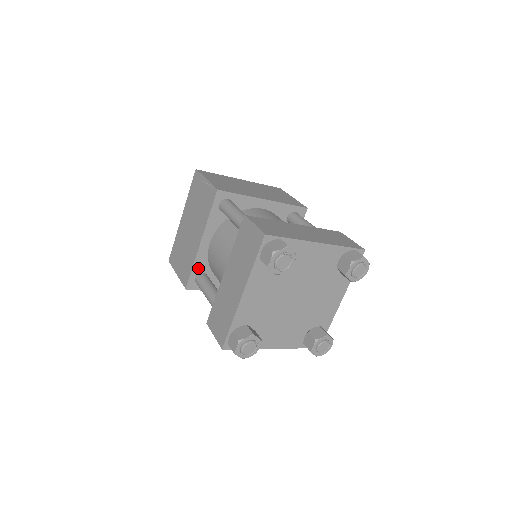
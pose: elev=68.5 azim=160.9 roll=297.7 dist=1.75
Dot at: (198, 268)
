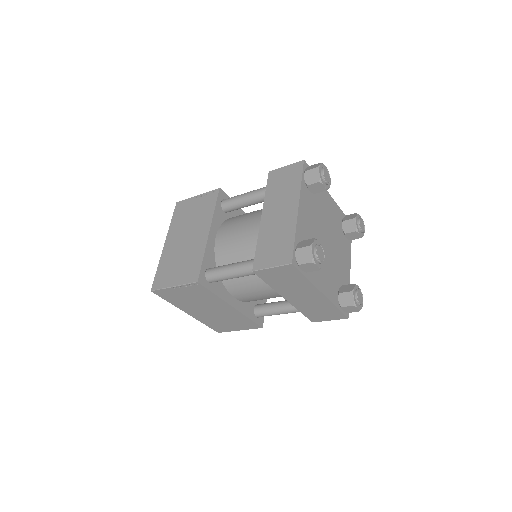
Dot at: (250, 313)
